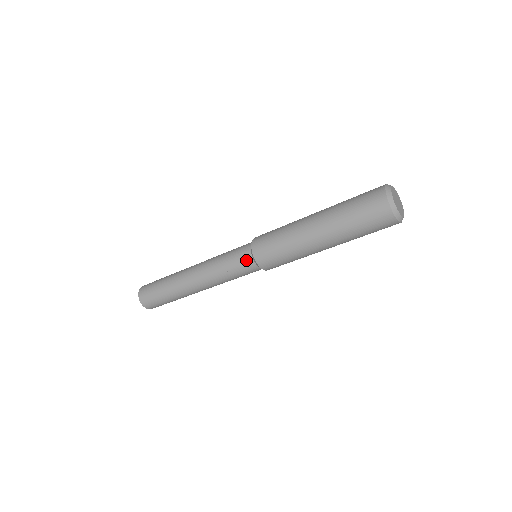
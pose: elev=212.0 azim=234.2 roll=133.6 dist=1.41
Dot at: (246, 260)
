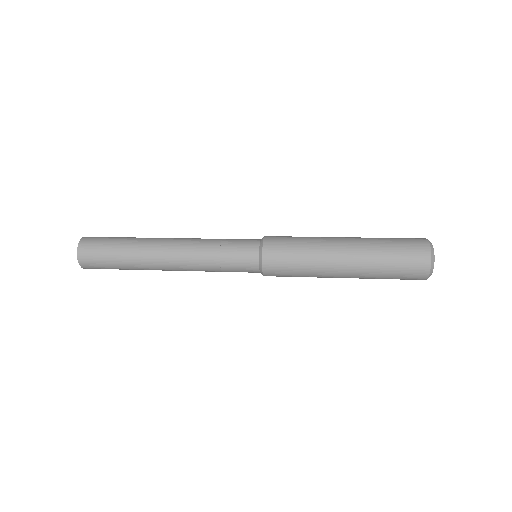
Dot at: (250, 261)
